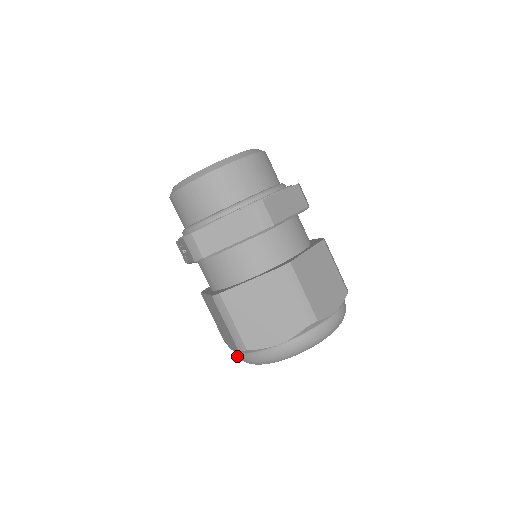
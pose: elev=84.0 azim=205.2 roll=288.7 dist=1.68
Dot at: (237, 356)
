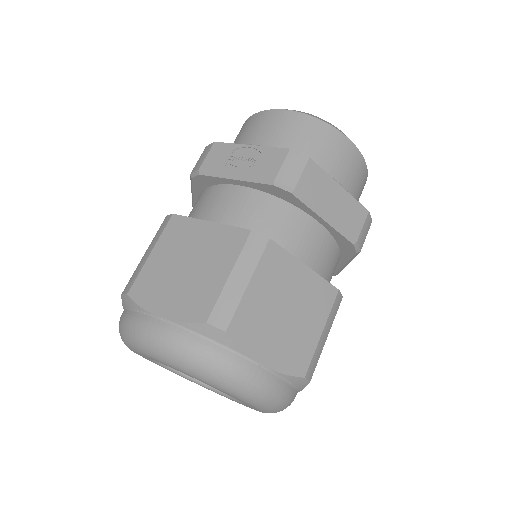
Dot at: (157, 327)
